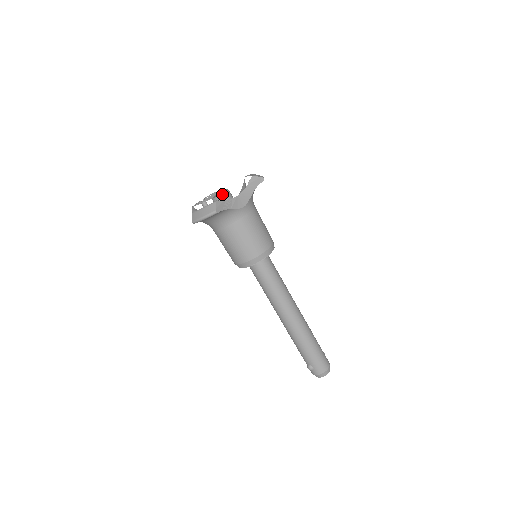
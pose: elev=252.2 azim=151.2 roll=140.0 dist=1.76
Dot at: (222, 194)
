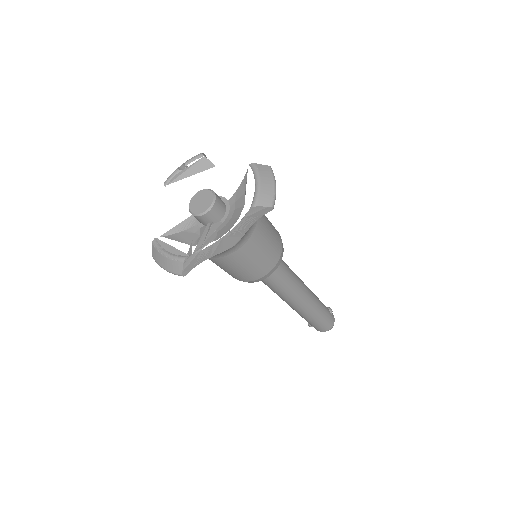
Dot at: (202, 214)
